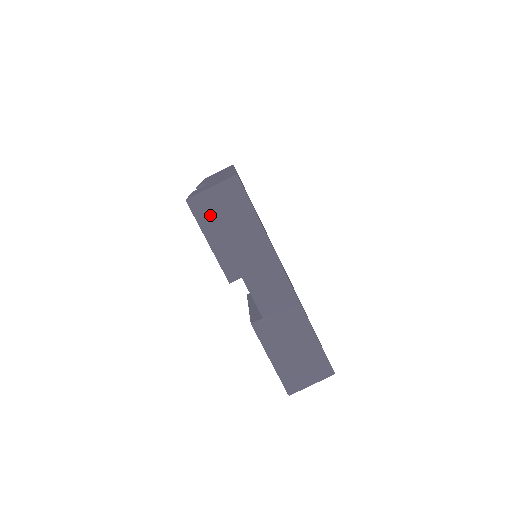
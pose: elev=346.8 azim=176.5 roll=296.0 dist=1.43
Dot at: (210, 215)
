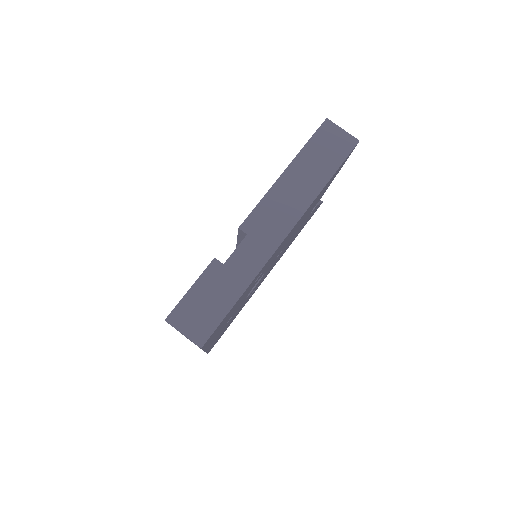
Dot at: occluded
